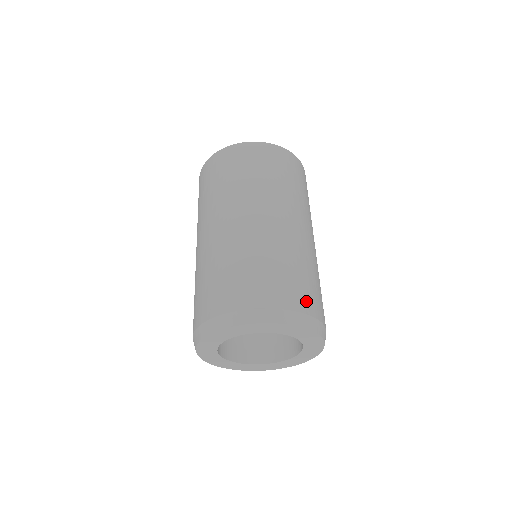
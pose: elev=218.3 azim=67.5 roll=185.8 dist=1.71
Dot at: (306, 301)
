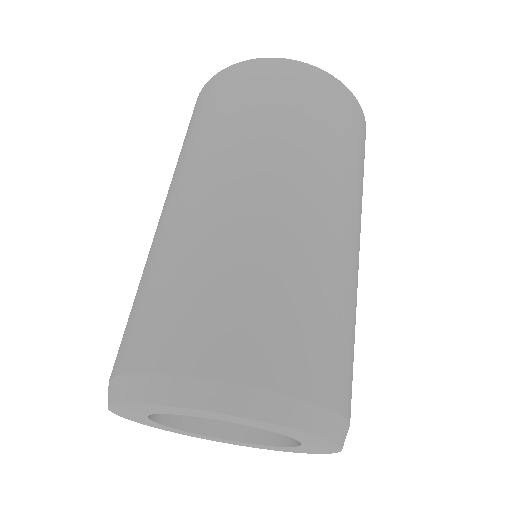
Dot at: (336, 382)
